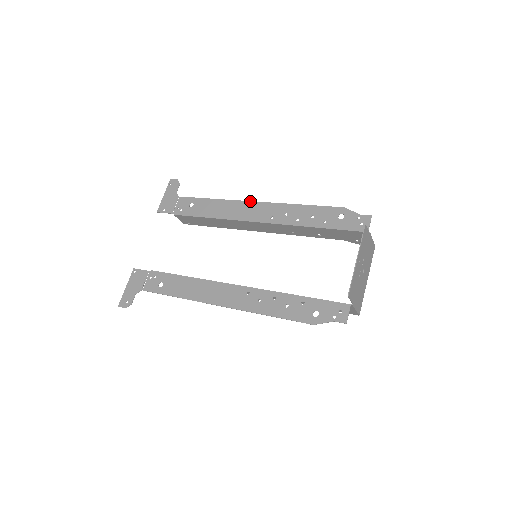
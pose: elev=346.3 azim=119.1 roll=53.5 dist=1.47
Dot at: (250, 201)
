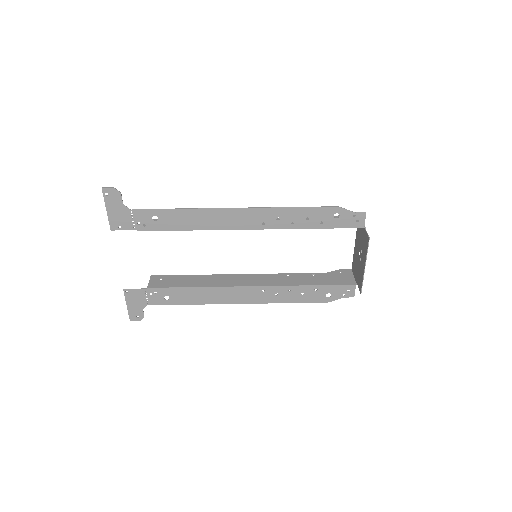
Dot at: (231, 208)
